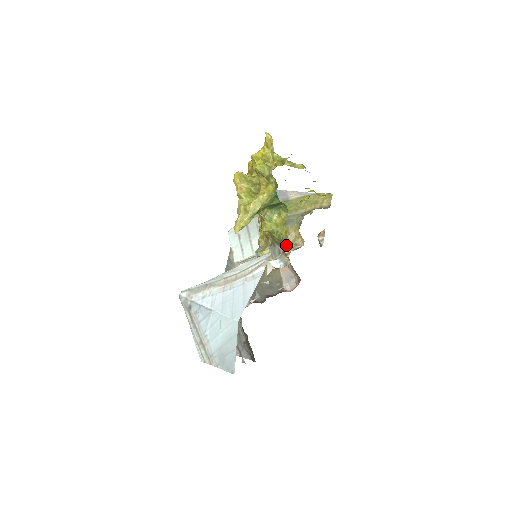
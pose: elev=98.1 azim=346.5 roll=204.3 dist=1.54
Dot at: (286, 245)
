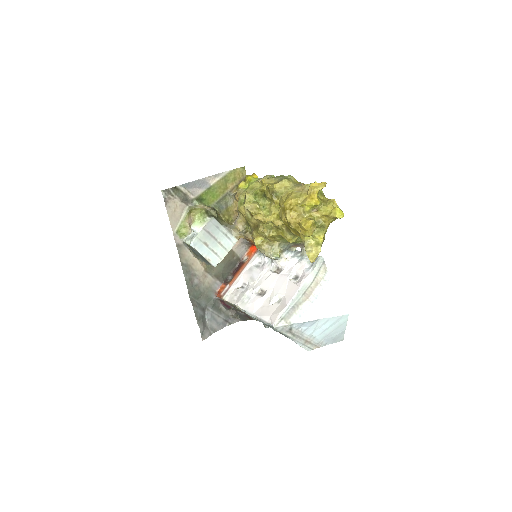
Dot at: occluded
